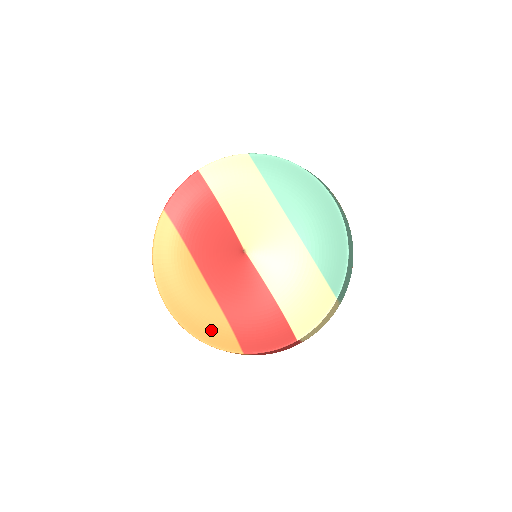
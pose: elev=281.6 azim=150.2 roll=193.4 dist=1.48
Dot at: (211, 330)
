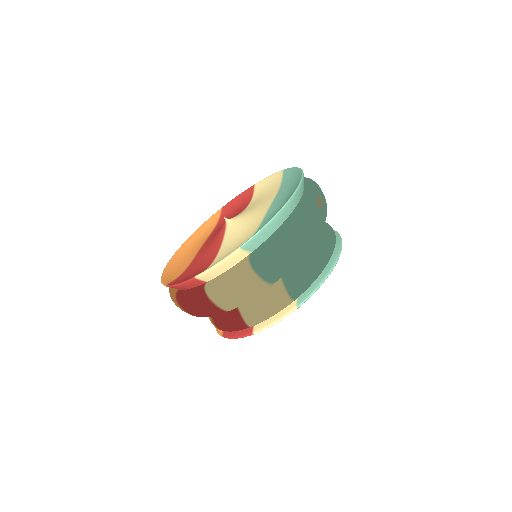
Dot at: (173, 274)
